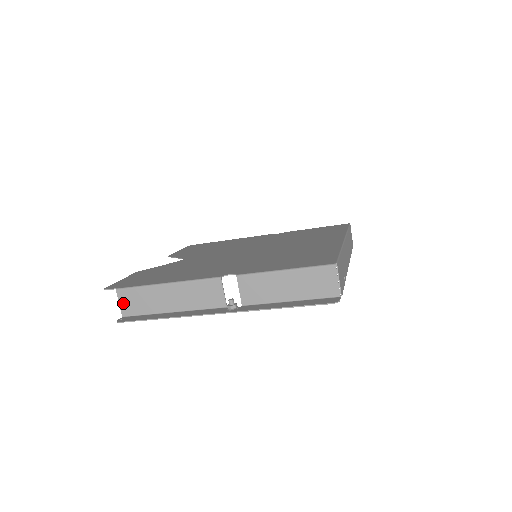
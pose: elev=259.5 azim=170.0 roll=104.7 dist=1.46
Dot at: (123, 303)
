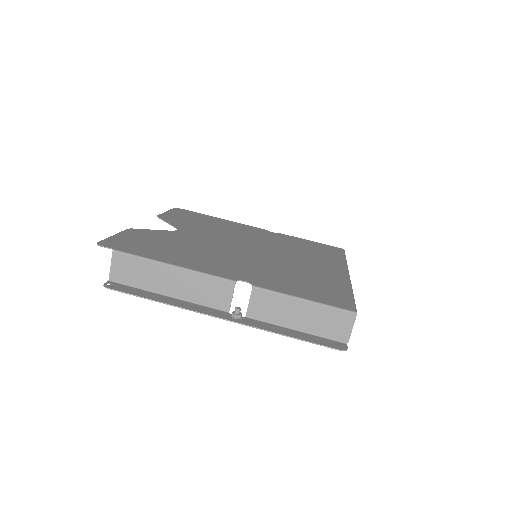
Dot at: (115, 267)
